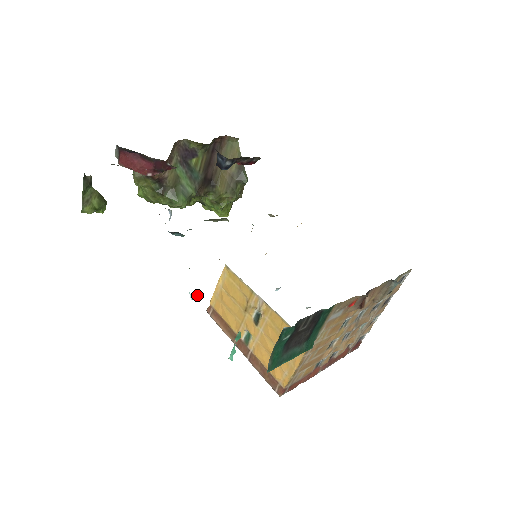
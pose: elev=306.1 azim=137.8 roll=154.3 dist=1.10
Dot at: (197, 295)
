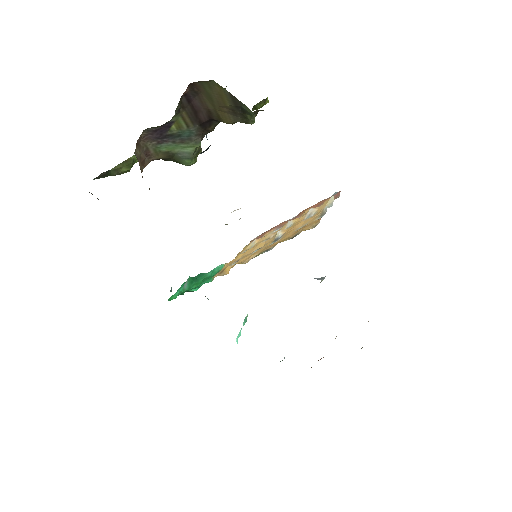
Dot at: occluded
